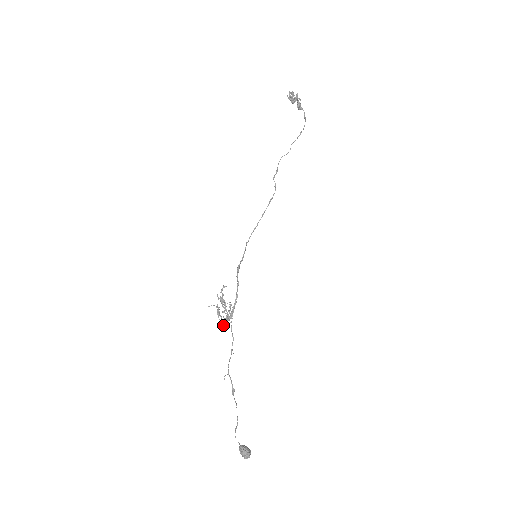
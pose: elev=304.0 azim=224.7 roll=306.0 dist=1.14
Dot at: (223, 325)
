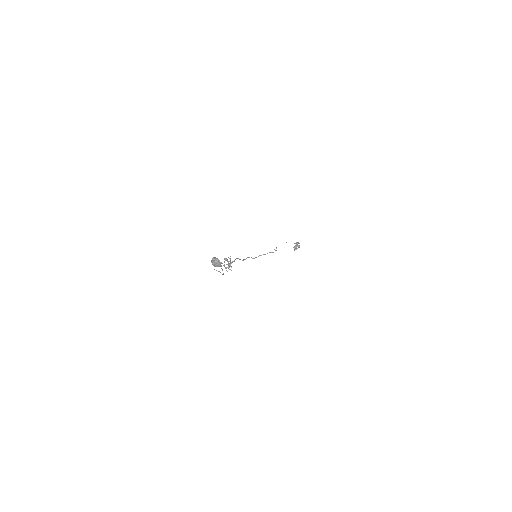
Dot at: occluded
